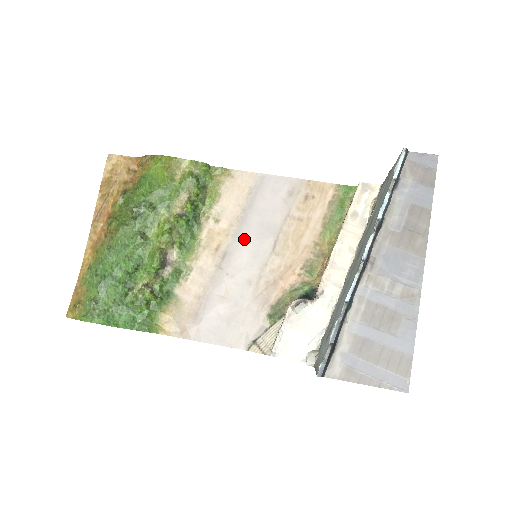
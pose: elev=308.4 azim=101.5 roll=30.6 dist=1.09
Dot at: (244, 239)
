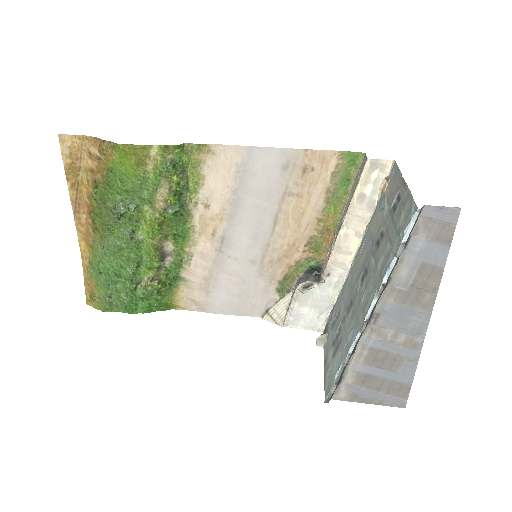
Dot at: (240, 223)
